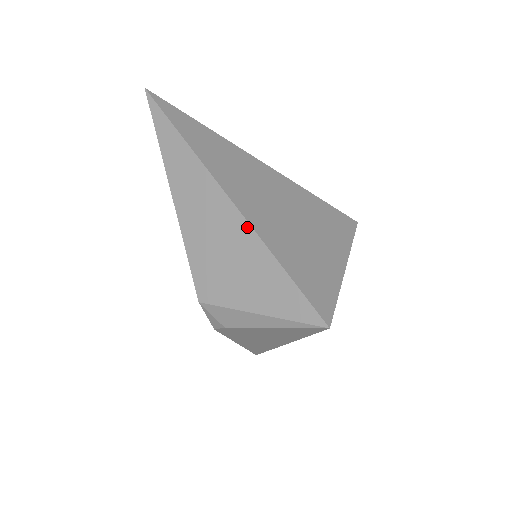
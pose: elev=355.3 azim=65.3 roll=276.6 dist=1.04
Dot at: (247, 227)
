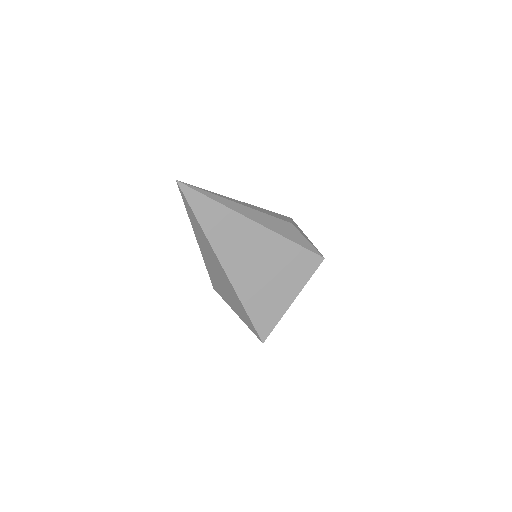
Dot at: (232, 287)
